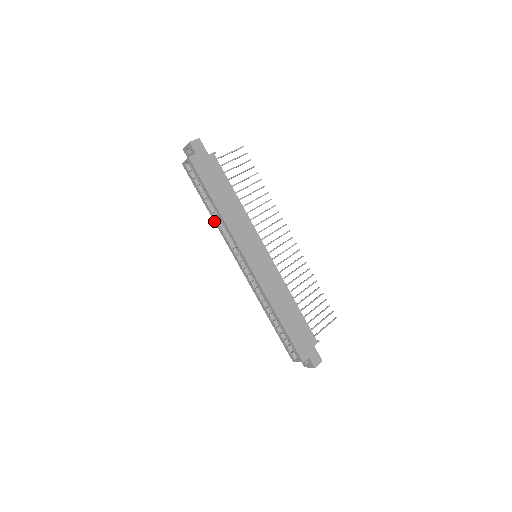
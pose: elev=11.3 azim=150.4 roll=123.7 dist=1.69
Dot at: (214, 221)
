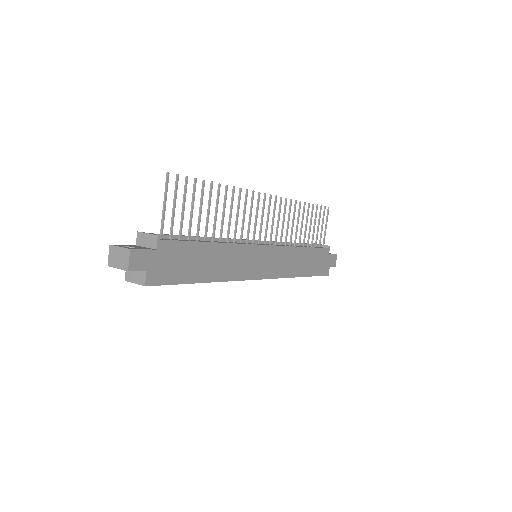
Dot at: occluded
